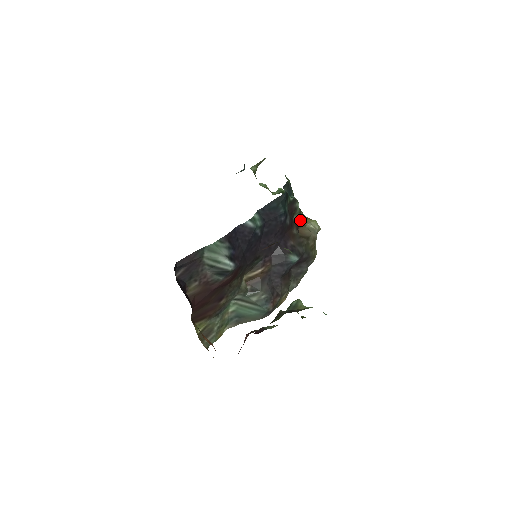
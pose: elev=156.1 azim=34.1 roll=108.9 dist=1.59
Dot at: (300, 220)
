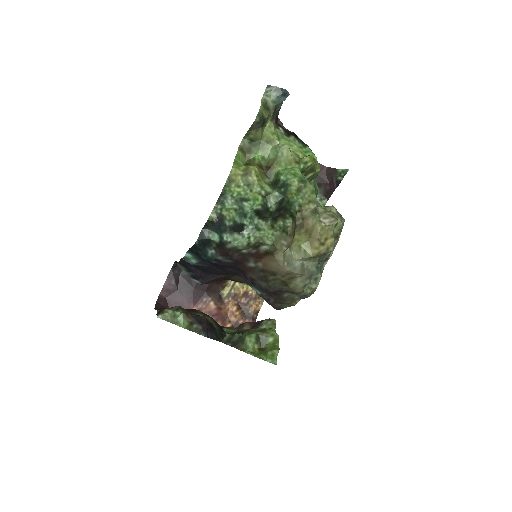
Dot at: (264, 249)
